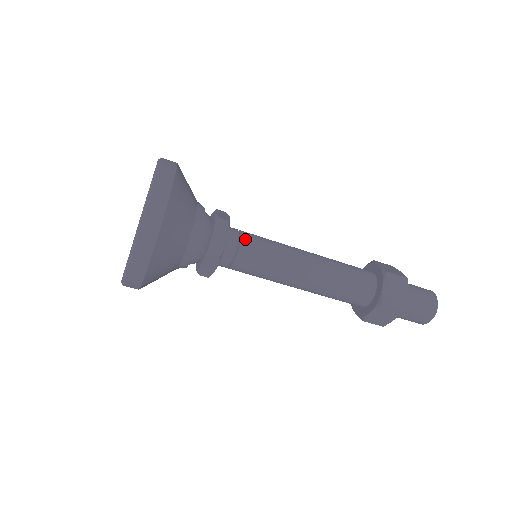
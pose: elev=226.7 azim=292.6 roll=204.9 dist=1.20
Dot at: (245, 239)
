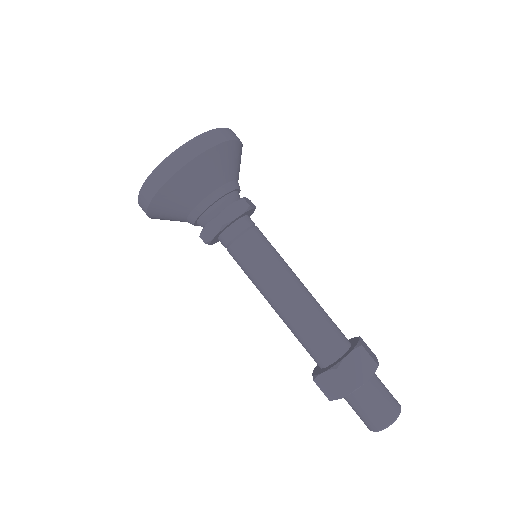
Dot at: occluded
